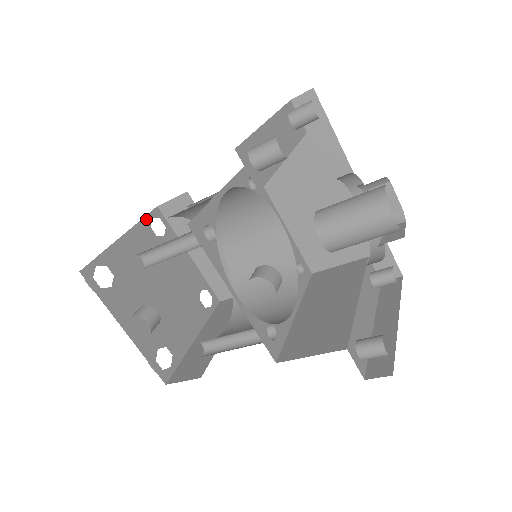
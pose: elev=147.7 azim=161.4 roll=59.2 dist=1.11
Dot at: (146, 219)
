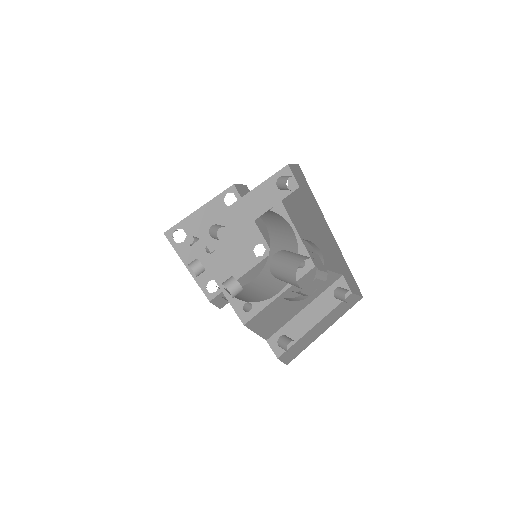
Dot at: (221, 195)
